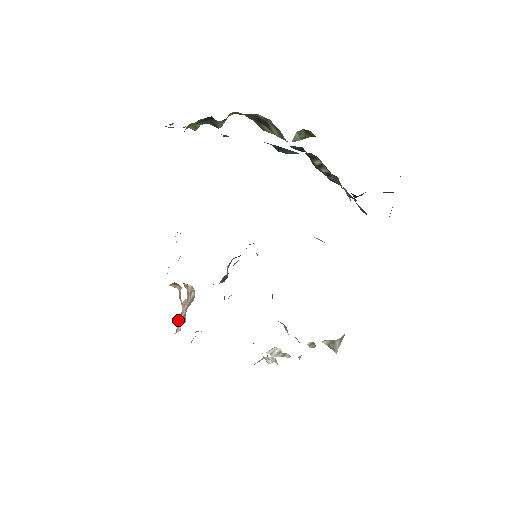
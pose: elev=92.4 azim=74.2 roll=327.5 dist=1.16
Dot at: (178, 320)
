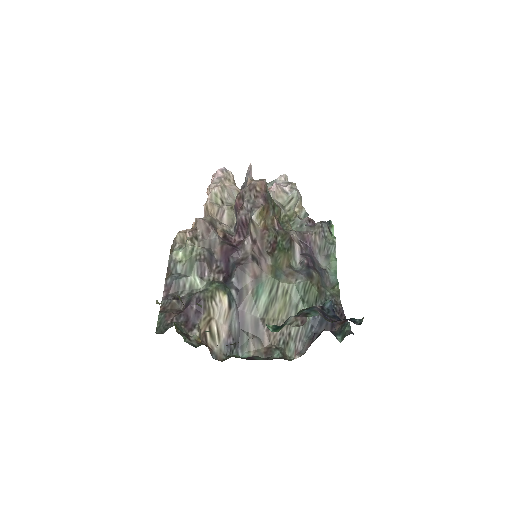
Dot at: occluded
